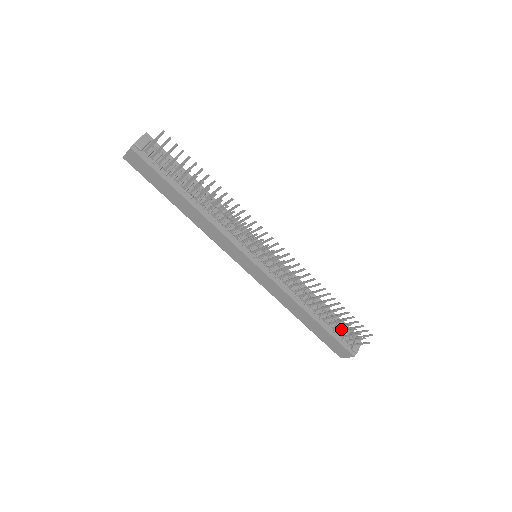
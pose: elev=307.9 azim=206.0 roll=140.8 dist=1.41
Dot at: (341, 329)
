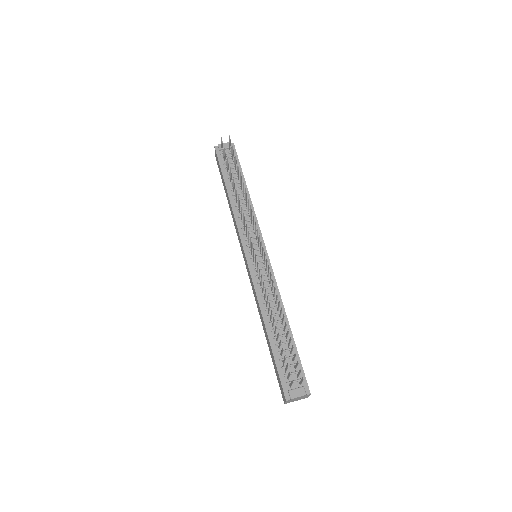
Dot at: (291, 364)
